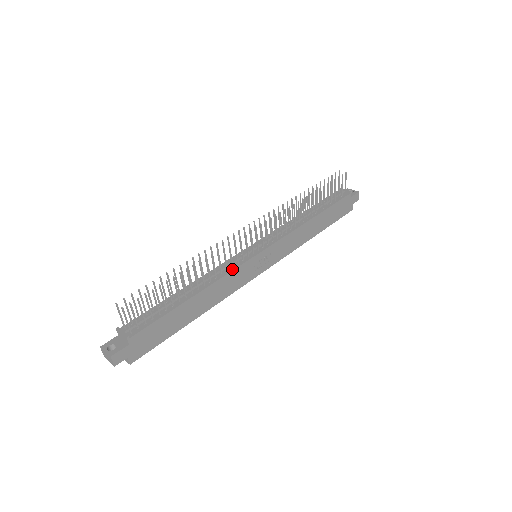
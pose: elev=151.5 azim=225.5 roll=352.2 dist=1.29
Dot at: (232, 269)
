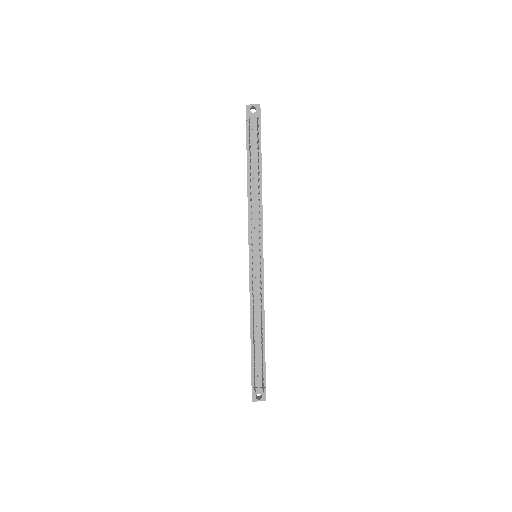
Dot at: (263, 290)
